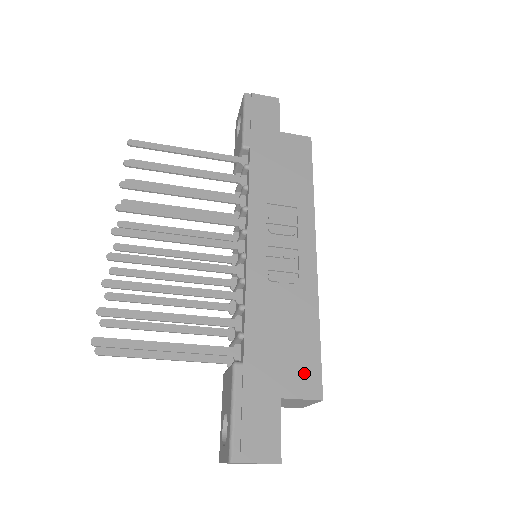
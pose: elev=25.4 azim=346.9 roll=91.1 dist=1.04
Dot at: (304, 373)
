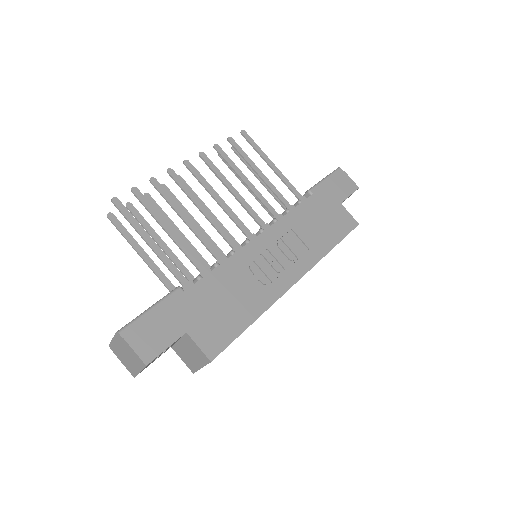
Dot at: (216, 335)
